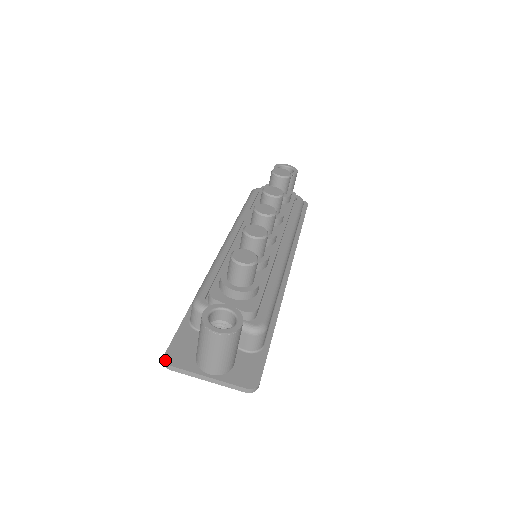
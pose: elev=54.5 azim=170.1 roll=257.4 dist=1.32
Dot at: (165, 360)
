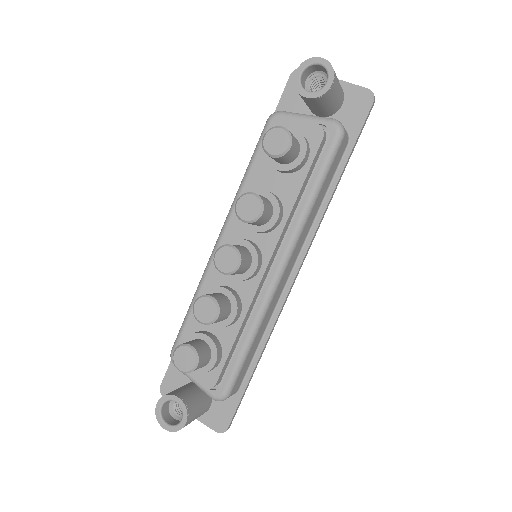
Dot at: (160, 392)
